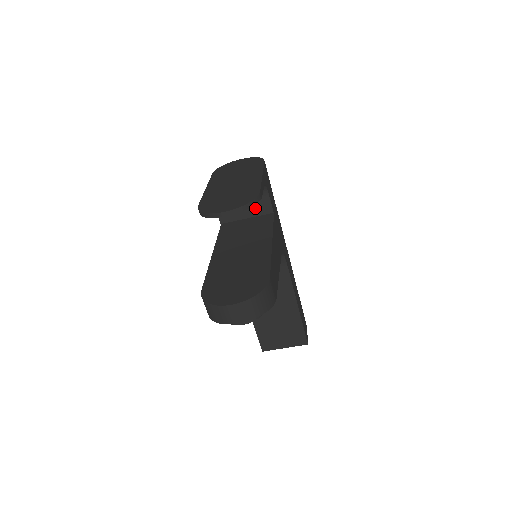
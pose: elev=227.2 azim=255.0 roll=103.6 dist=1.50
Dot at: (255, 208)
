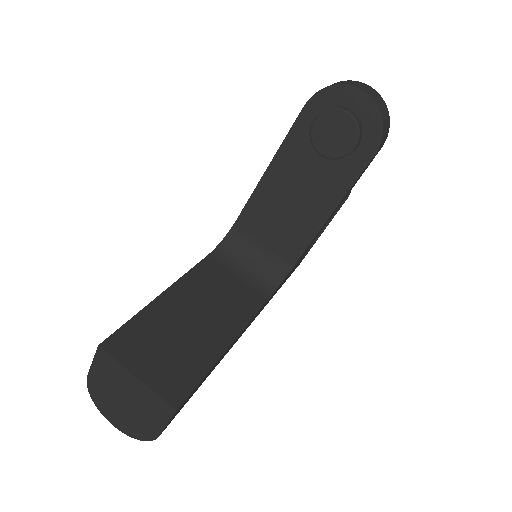
Dot at: occluded
